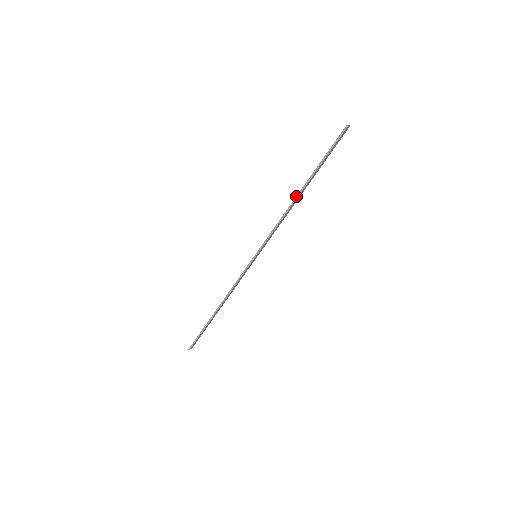
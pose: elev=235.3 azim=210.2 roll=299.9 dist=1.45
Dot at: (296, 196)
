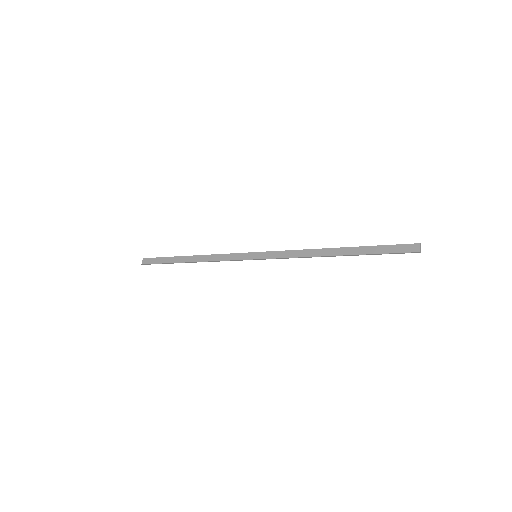
Dot at: (330, 256)
